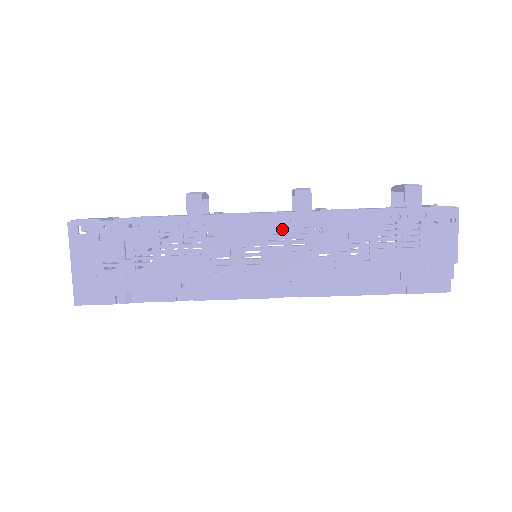
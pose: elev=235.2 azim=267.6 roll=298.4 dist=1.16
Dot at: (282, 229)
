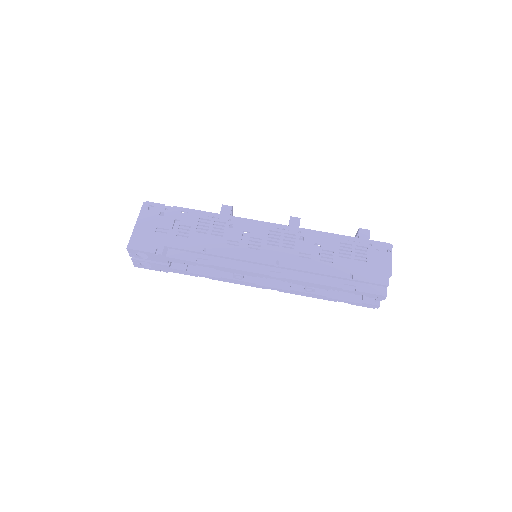
Dot at: (278, 233)
